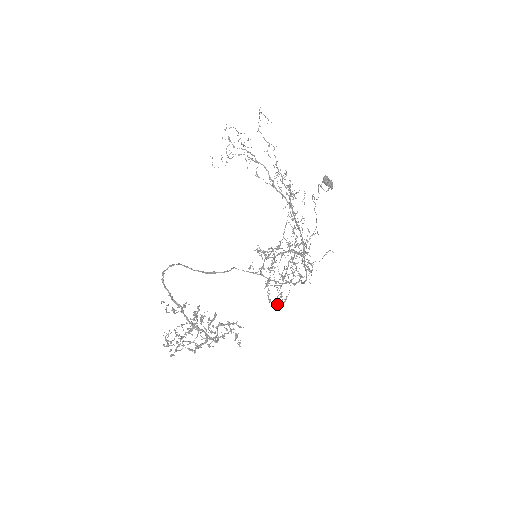
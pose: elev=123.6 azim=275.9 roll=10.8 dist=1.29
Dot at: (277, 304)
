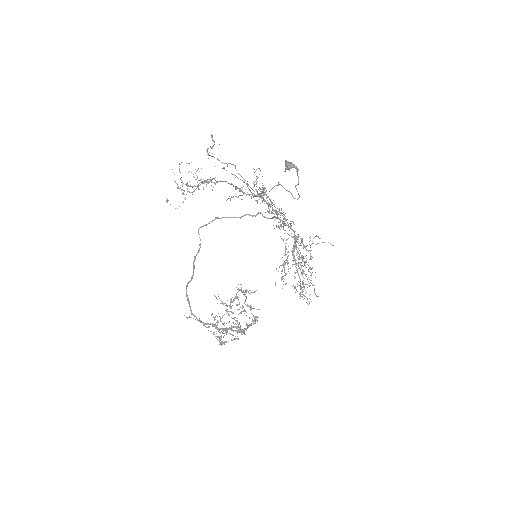
Dot at: occluded
